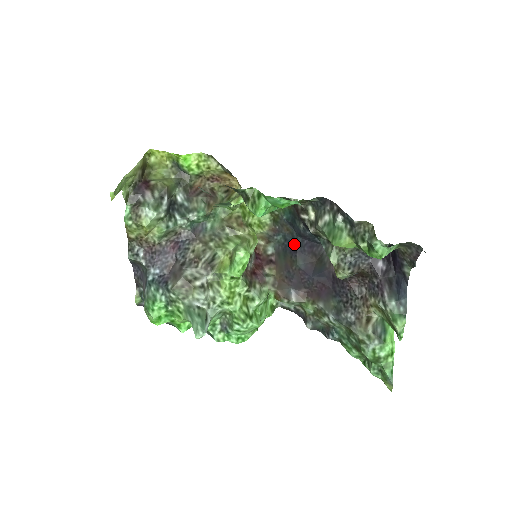
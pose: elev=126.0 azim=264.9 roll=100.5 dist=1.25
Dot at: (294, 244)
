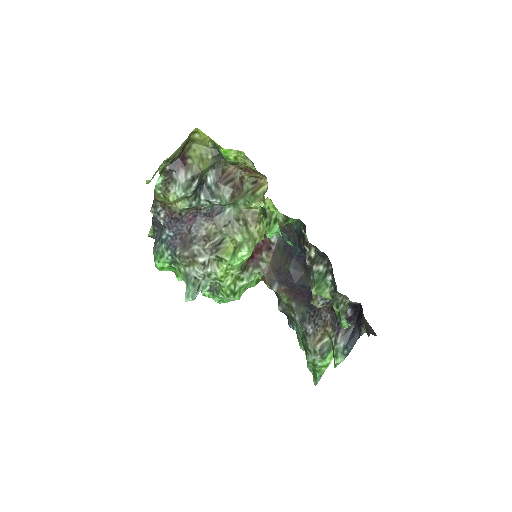
Dot at: (294, 250)
